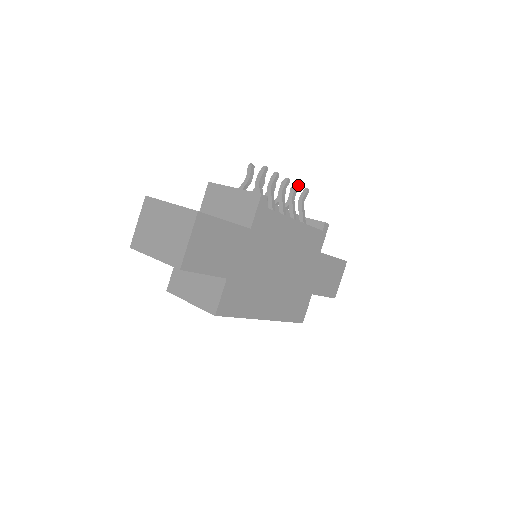
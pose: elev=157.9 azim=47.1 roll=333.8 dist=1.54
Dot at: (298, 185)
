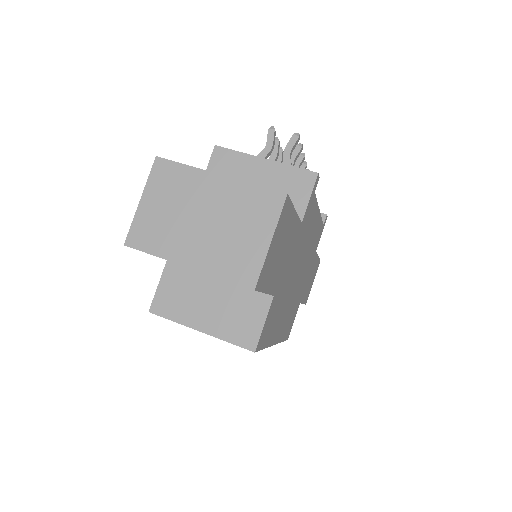
Dot at: occluded
